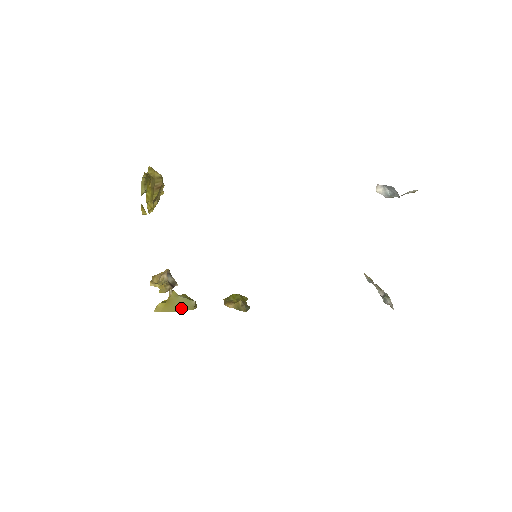
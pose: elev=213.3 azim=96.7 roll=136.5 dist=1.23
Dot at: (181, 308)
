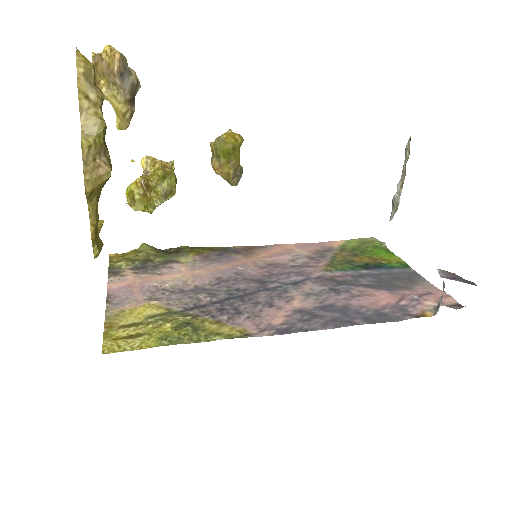
Dot at: occluded
